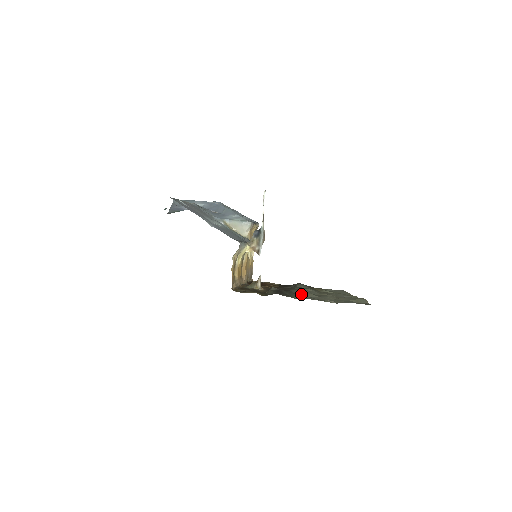
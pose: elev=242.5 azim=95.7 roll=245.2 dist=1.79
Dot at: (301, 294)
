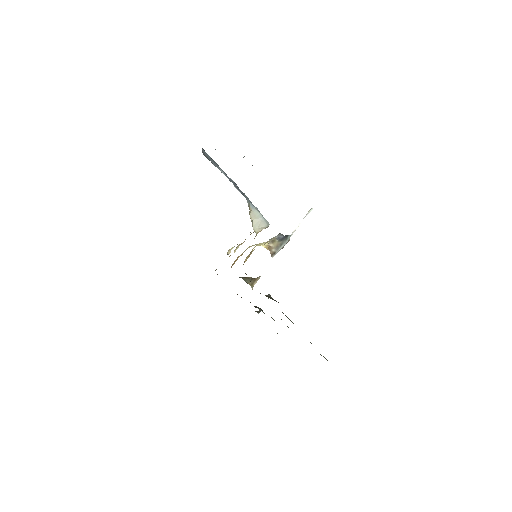
Dot at: occluded
